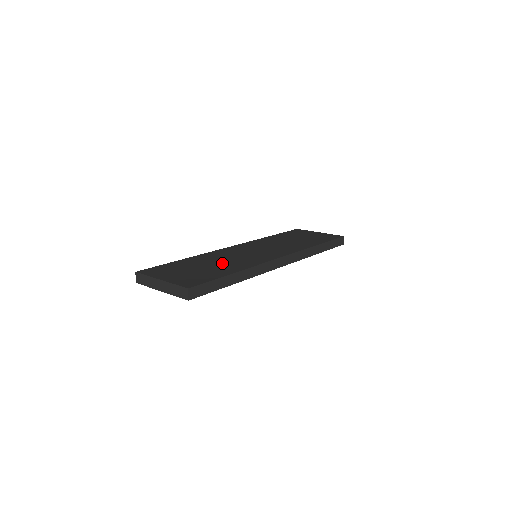
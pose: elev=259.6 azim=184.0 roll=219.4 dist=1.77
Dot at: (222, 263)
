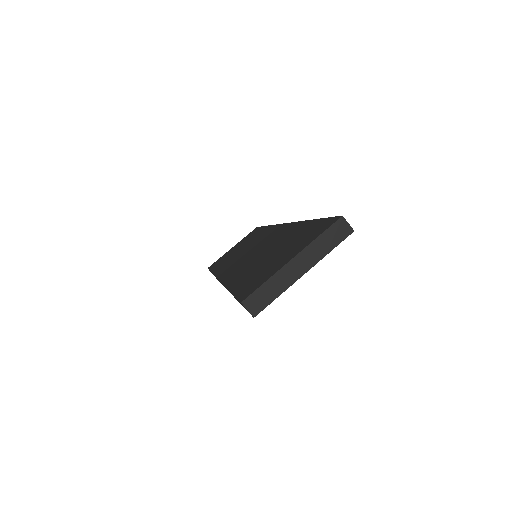
Dot at: (272, 248)
